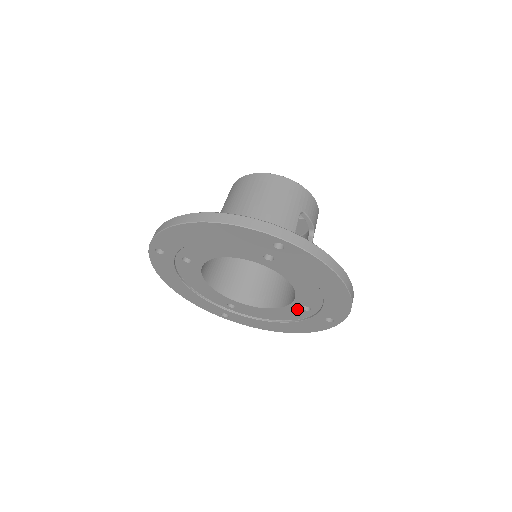
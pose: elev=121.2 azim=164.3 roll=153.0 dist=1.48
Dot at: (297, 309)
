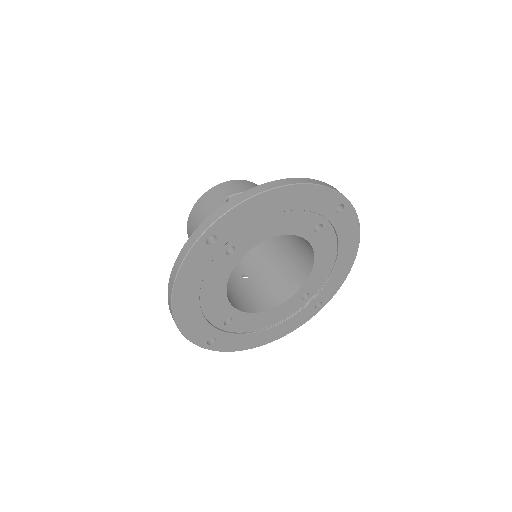
Dot at: (318, 237)
